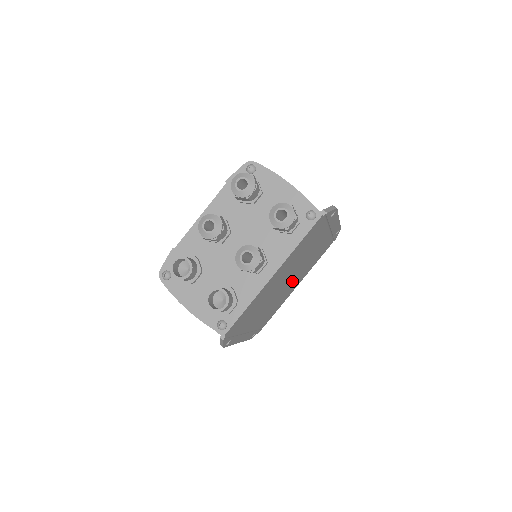
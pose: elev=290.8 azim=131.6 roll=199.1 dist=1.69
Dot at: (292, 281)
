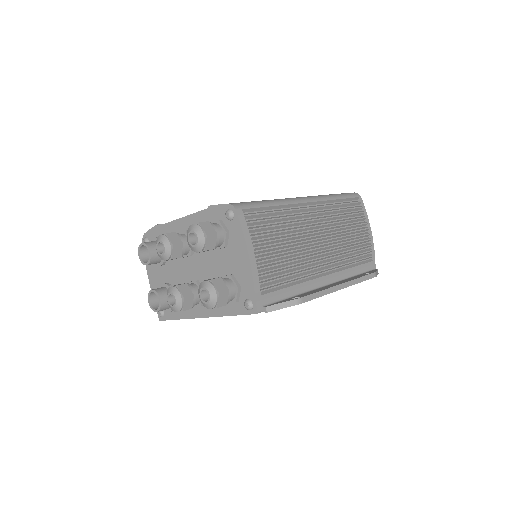
Dot at: occluded
